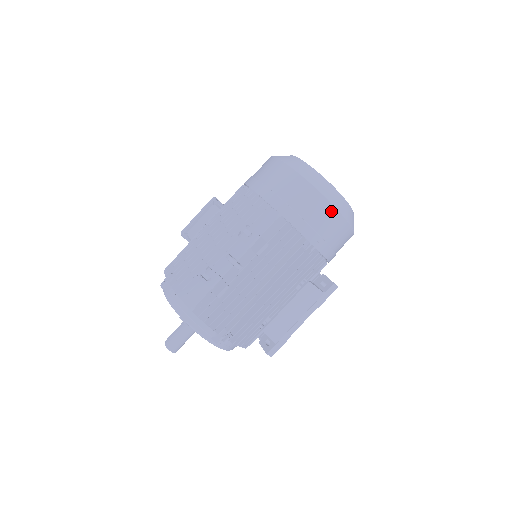
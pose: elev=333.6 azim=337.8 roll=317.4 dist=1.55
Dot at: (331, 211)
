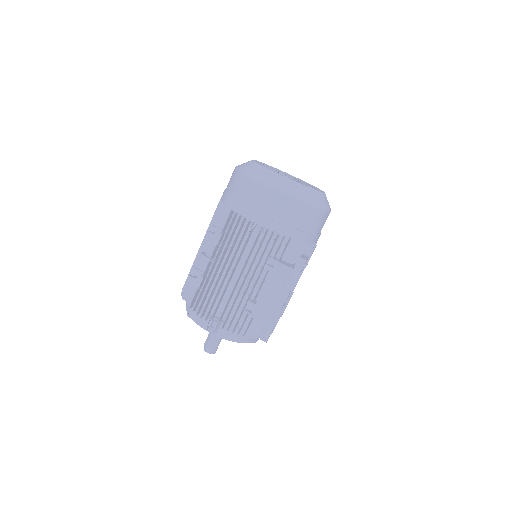
Dot at: (262, 189)
